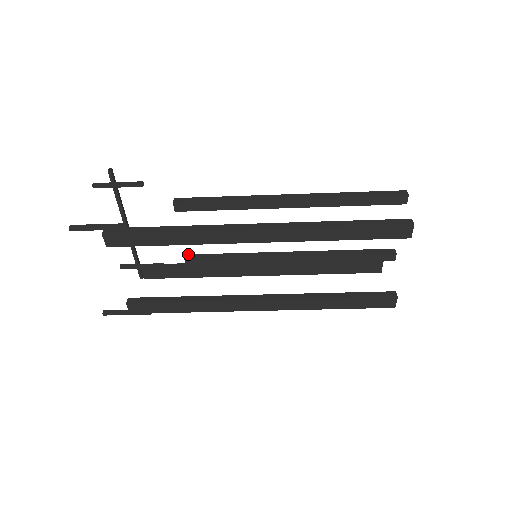
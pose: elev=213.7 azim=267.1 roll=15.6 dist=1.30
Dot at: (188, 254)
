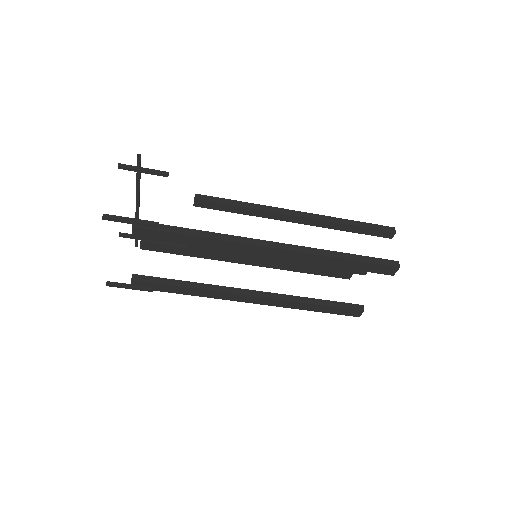
Dot at: occluded
